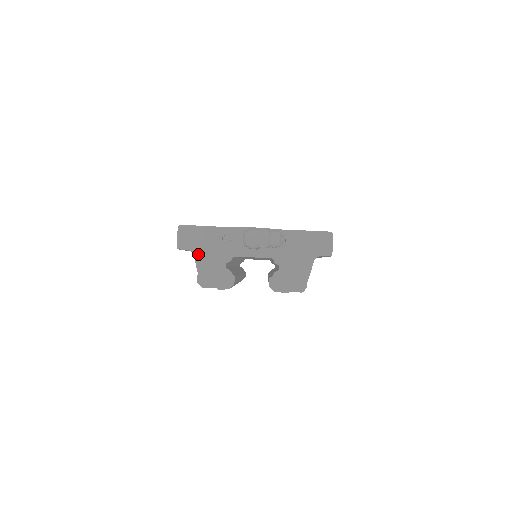
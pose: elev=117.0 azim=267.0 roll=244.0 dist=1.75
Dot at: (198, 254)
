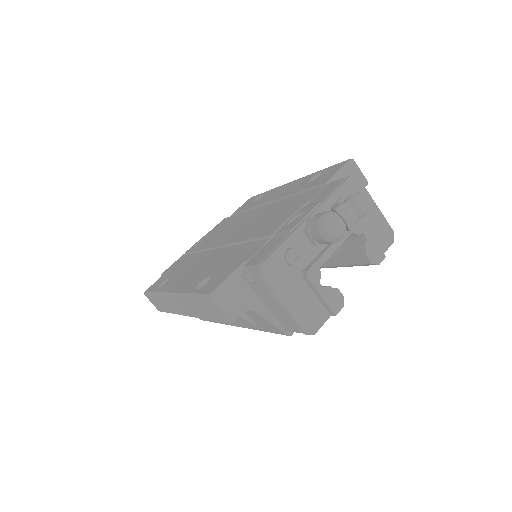
Dot at: (258, 306)
